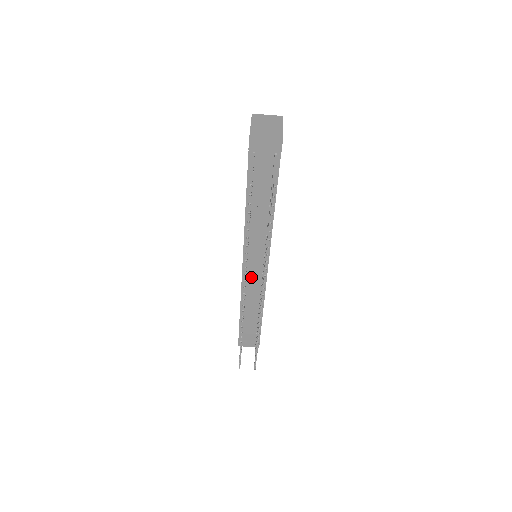
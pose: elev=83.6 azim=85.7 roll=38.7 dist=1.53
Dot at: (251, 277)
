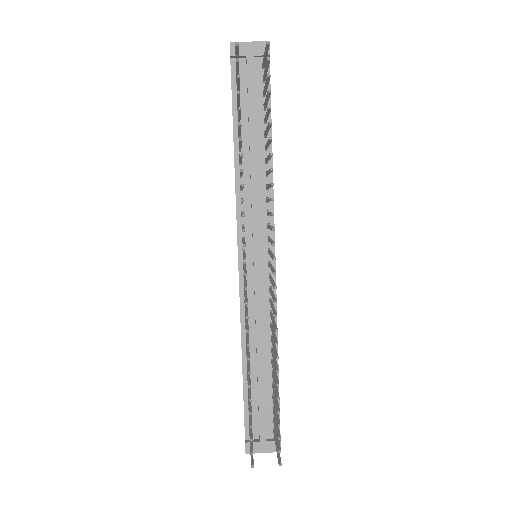
Dot at: (253, 285)
